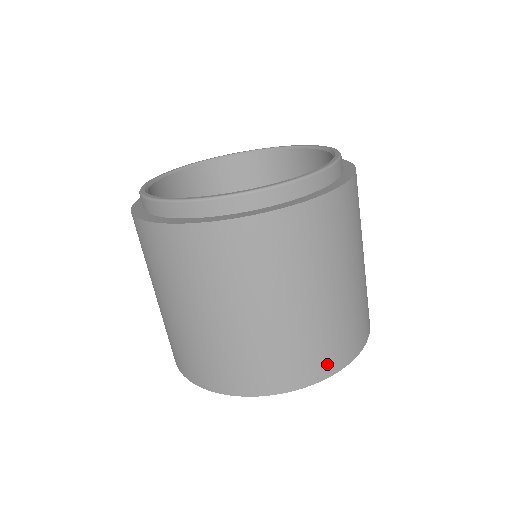
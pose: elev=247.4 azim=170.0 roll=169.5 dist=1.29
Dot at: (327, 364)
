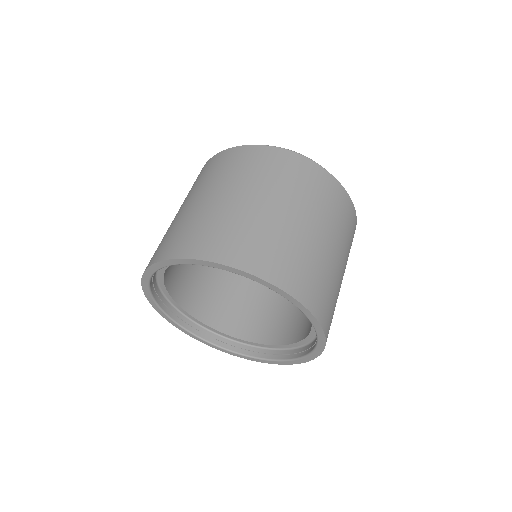
Dot at: (320, 306)
